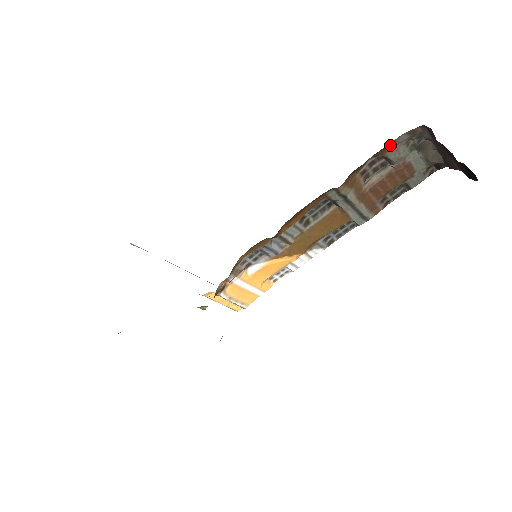
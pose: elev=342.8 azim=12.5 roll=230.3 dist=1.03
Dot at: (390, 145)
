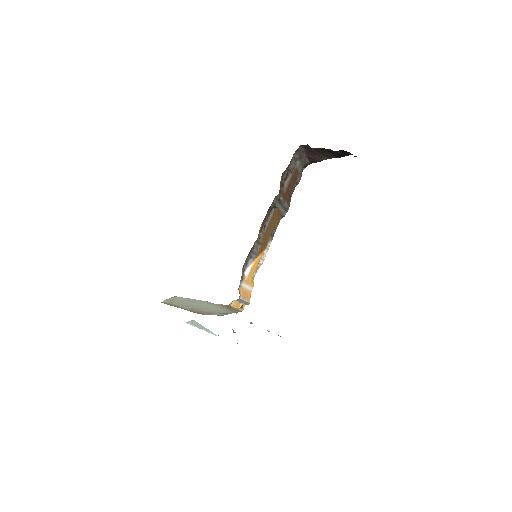
Dot at: (290, 161)
